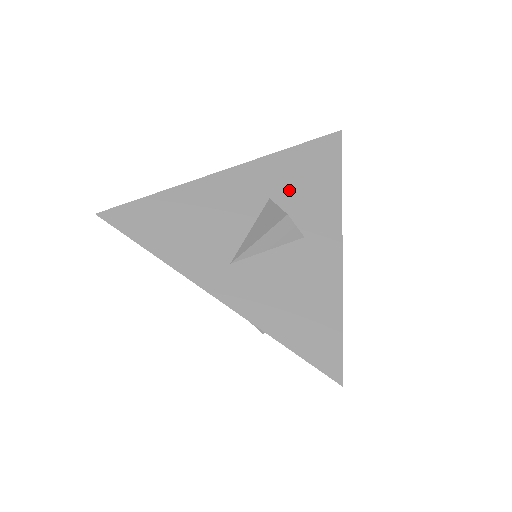
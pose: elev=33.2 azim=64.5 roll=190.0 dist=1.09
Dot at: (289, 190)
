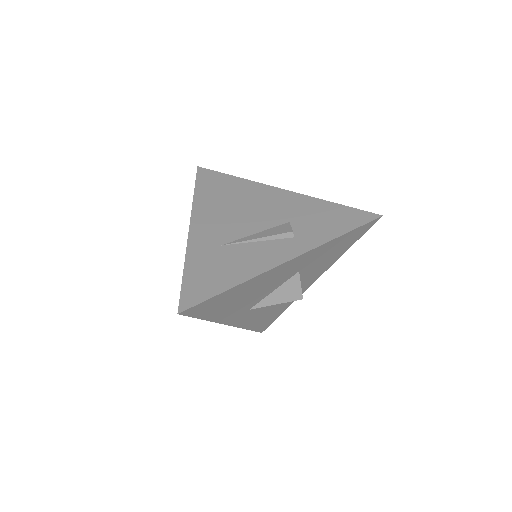
Dot at: (314, 264)
